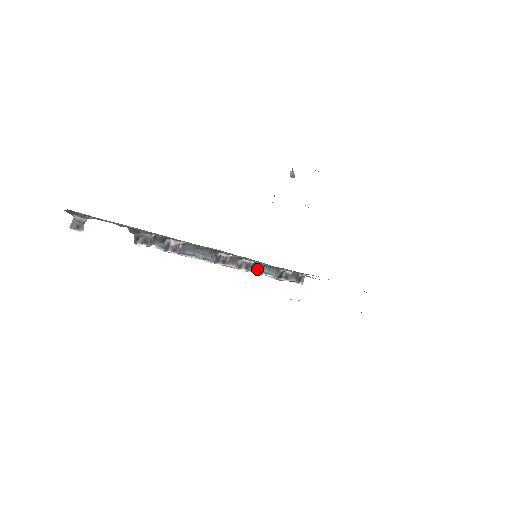
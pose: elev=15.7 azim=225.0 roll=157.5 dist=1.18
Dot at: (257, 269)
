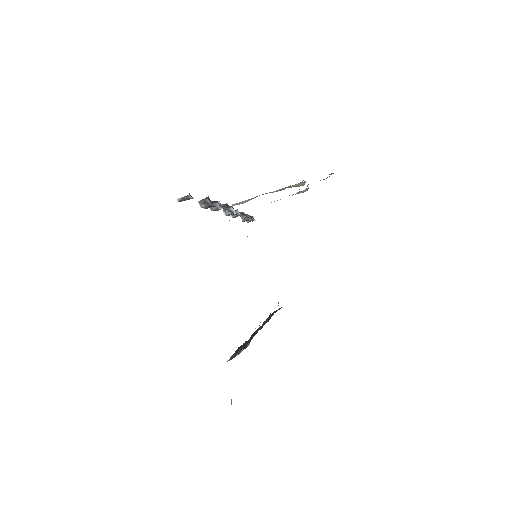
Dot at: occluded
